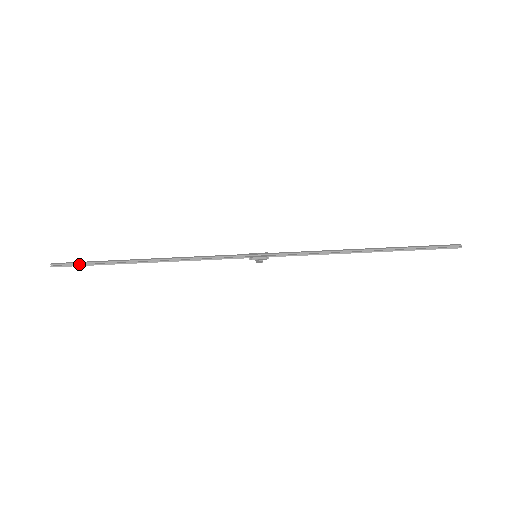
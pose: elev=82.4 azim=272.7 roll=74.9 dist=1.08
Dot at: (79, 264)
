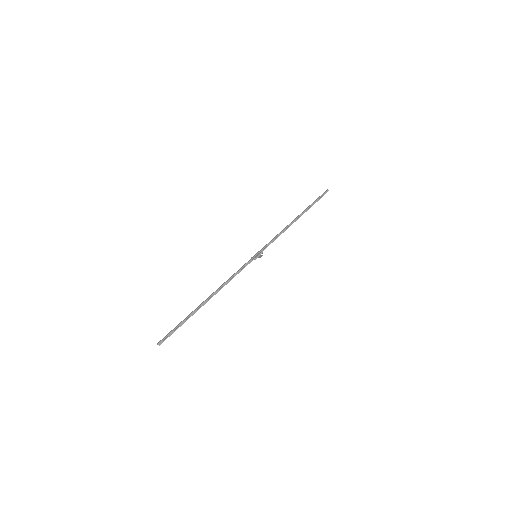
Dot at: (174, 330)
